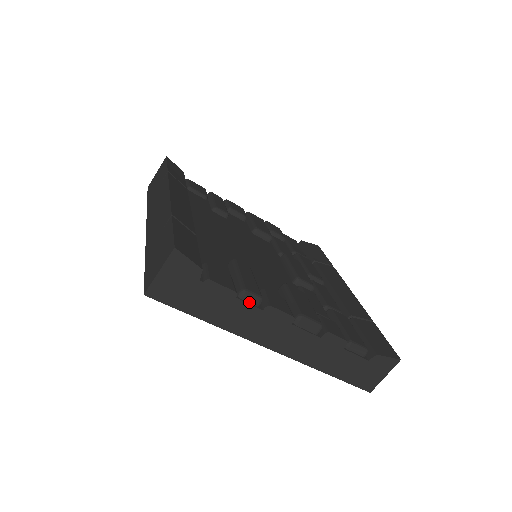
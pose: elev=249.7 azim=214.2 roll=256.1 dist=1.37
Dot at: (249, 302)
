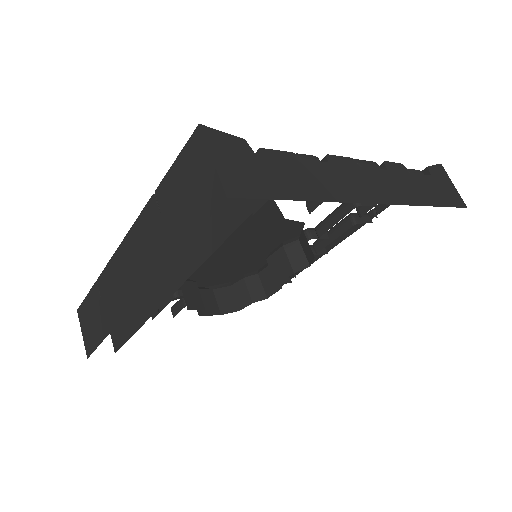
Dot at: (311, 162)
